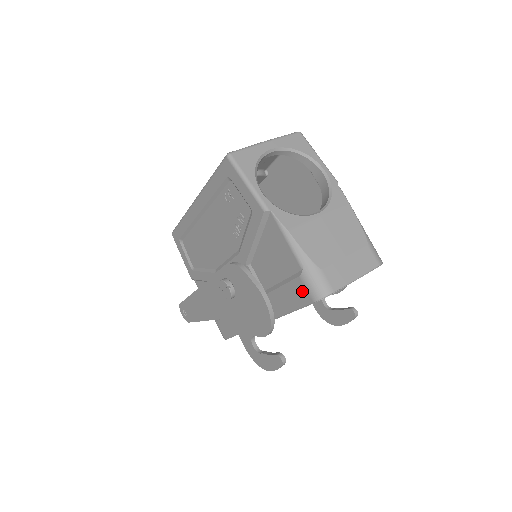
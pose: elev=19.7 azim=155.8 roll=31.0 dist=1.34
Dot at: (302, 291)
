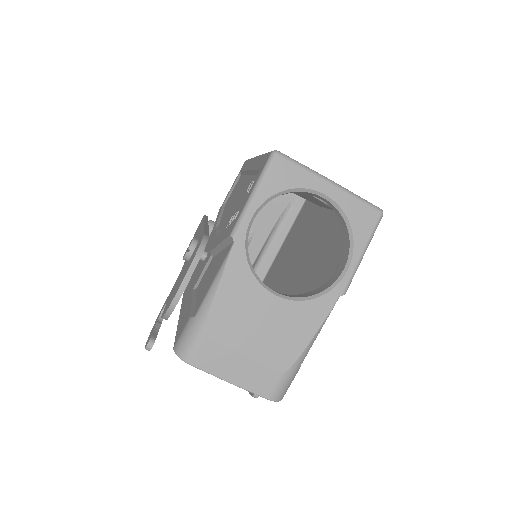
Dot at: (182, 329)
